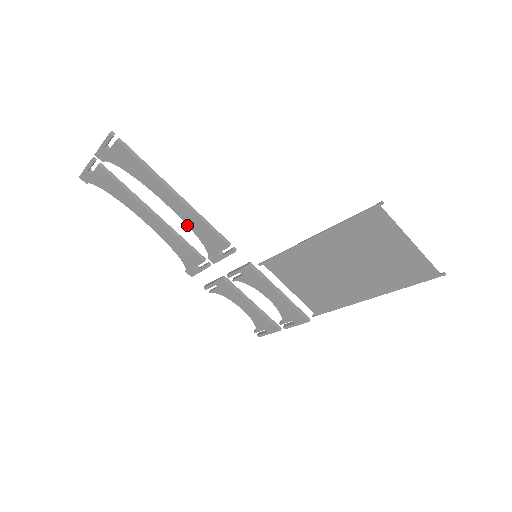
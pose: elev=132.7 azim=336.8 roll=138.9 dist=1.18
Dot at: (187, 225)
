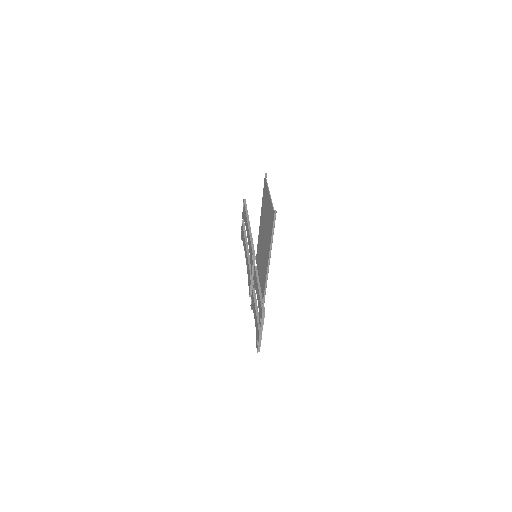
Dot at: occluded
